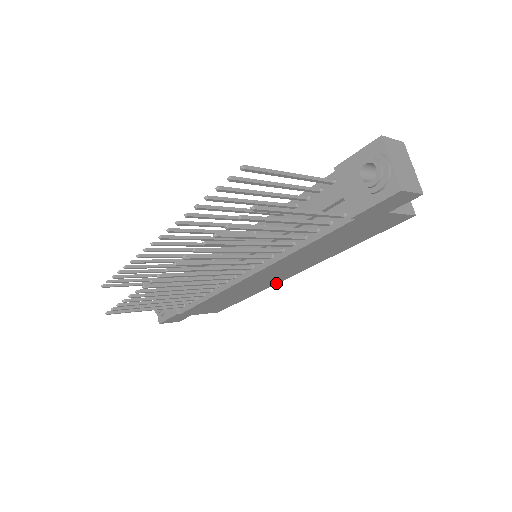
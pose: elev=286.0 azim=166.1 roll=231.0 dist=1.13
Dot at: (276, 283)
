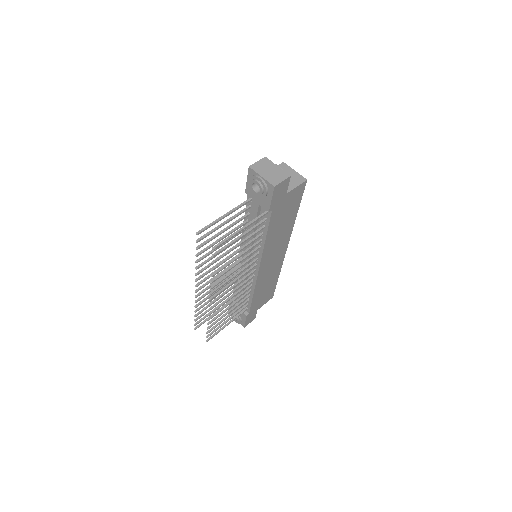
Dot at: (283, 260)
